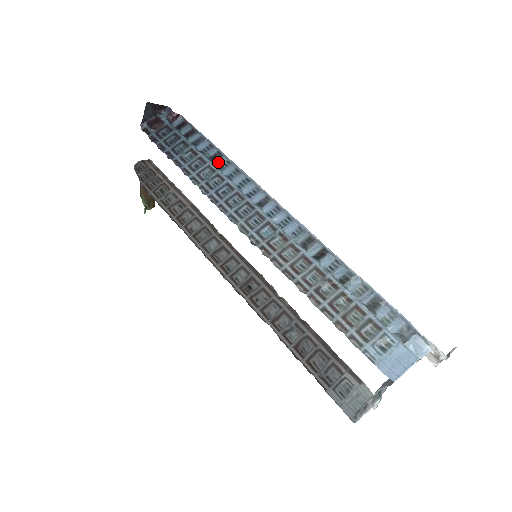
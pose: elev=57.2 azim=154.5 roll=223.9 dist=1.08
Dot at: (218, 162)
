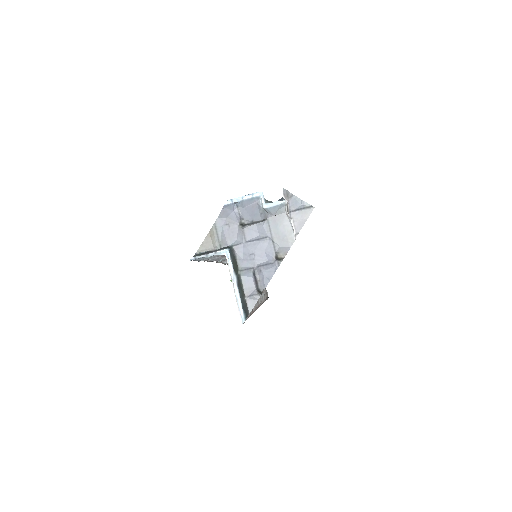
Dot at: occluded
